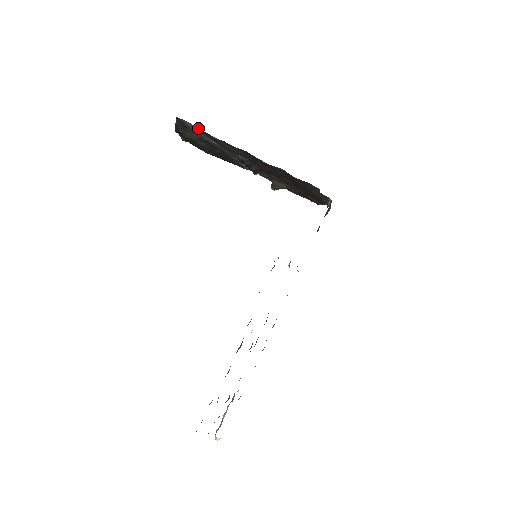
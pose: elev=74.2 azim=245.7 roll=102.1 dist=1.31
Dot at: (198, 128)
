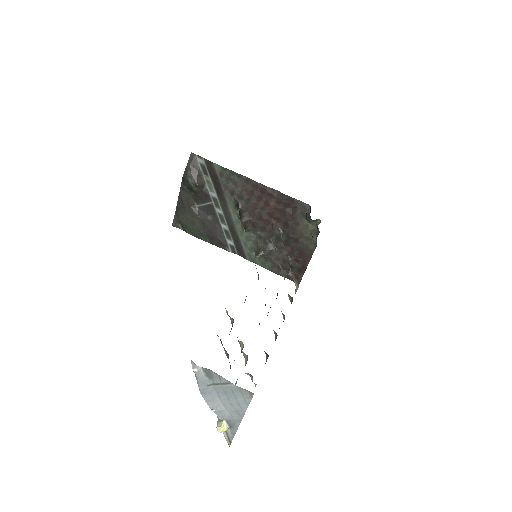
Dot at: (208, 161)
